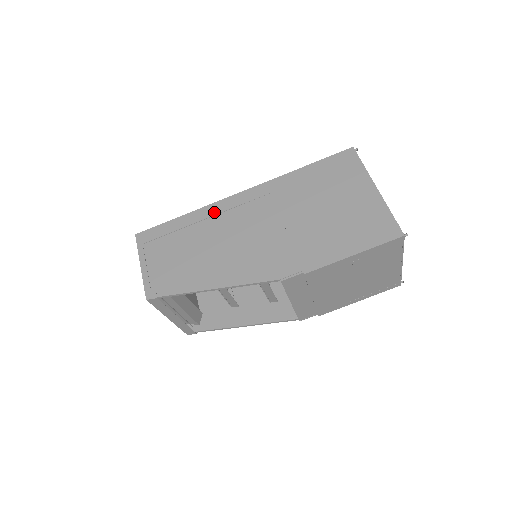
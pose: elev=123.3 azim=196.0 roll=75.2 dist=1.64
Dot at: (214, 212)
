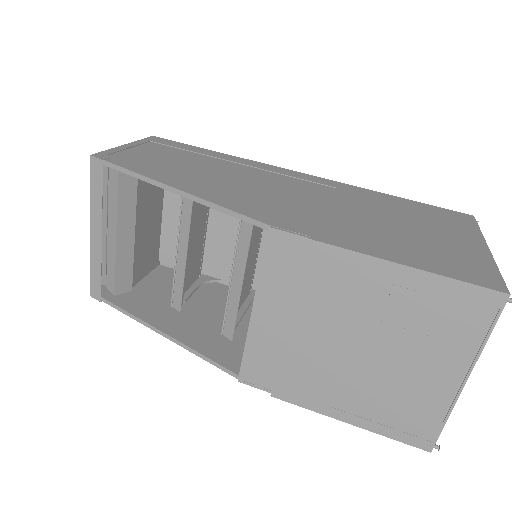
Dot at: (254, 165)
